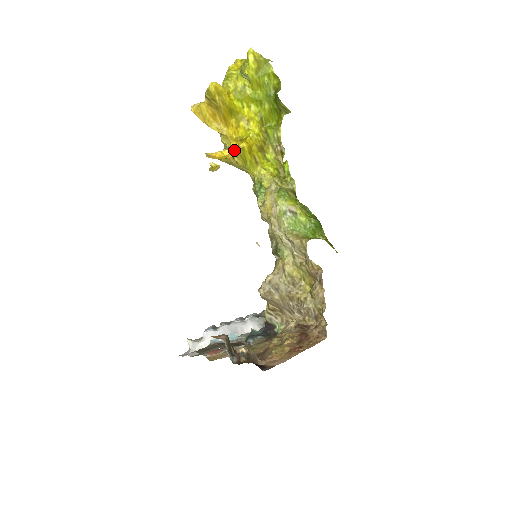
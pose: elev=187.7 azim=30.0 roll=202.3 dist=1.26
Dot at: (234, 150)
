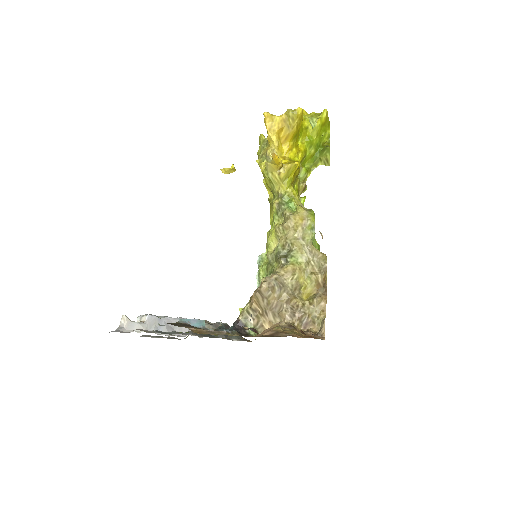
Dot at: (281, 164)
